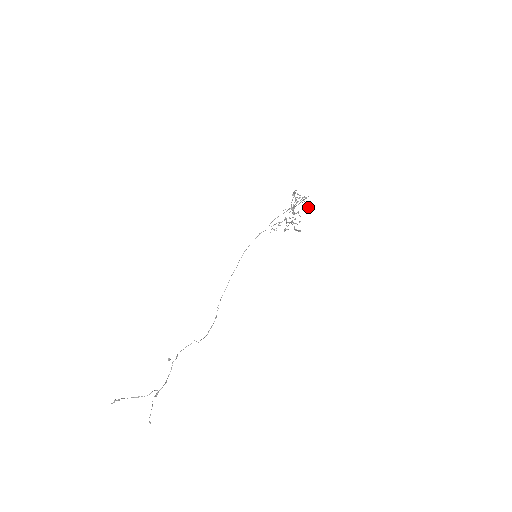
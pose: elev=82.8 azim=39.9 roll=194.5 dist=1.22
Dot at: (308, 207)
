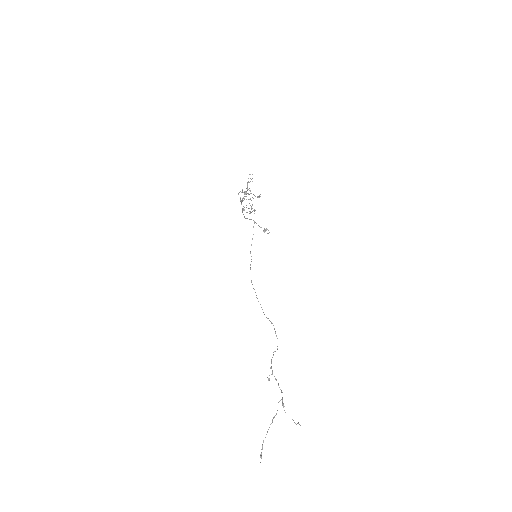
Dot at: (265, 231)
